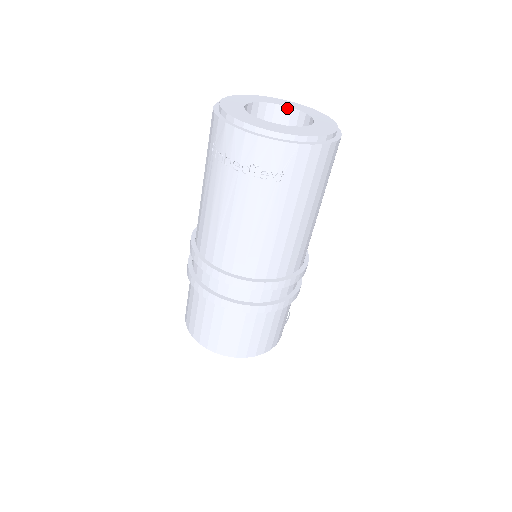
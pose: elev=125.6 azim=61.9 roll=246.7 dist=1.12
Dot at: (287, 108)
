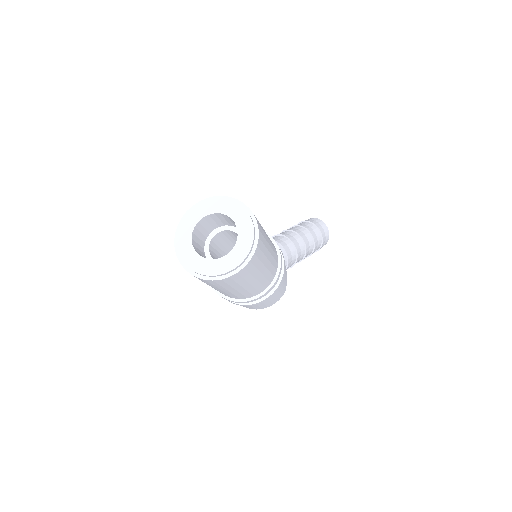
Dot at: (228, 216)
